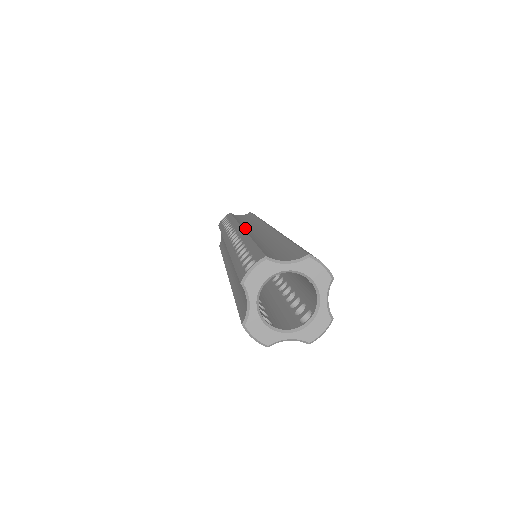
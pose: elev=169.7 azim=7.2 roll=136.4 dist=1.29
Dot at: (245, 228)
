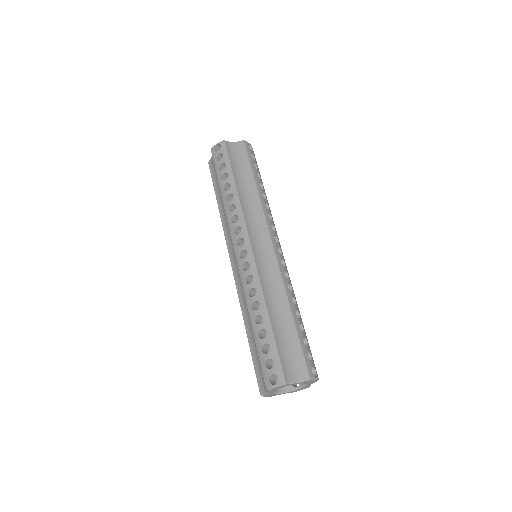
Dot at: (254, 248)
